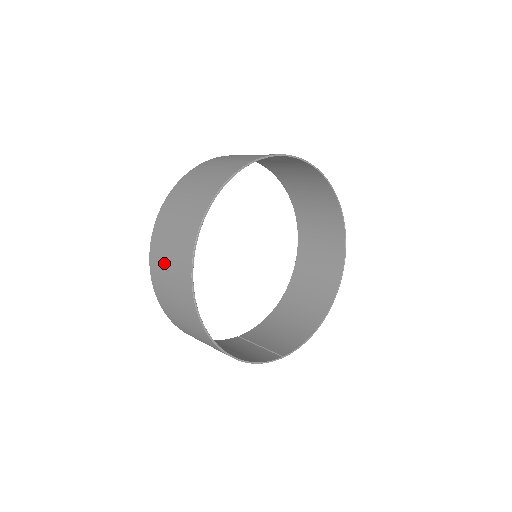
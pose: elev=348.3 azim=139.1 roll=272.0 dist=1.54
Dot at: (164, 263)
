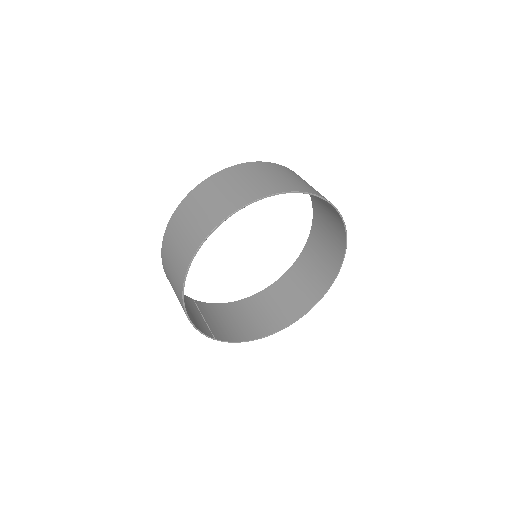
Dot at: (196, 208)
